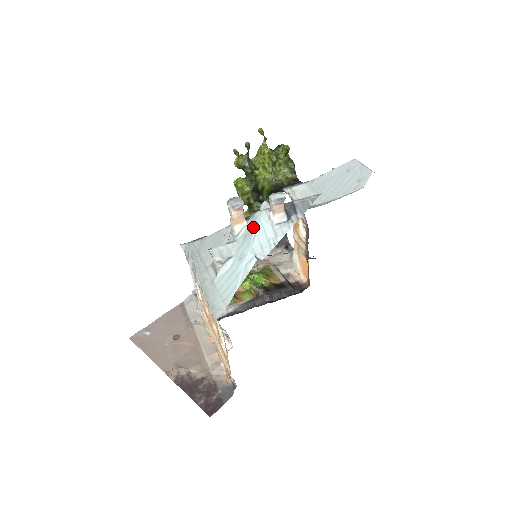
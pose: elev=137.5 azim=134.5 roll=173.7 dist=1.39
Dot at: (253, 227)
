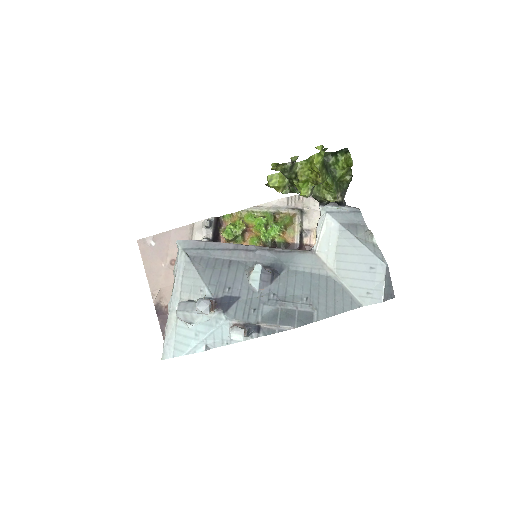
Dot at: (215, 323)
